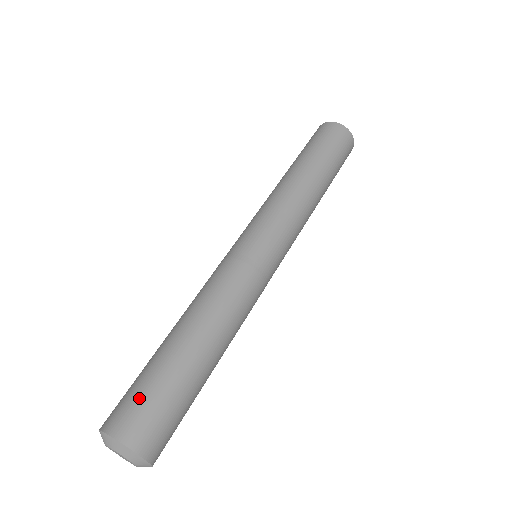
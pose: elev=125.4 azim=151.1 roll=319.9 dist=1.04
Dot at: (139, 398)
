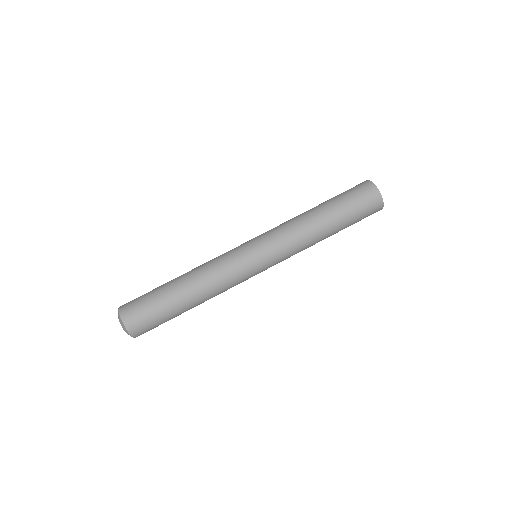
Dot at: (140, 301)
